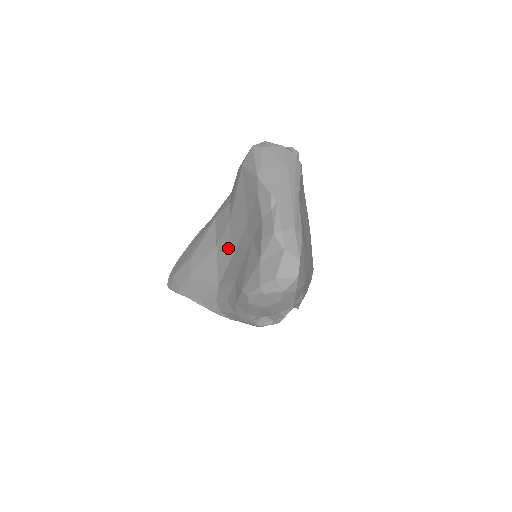
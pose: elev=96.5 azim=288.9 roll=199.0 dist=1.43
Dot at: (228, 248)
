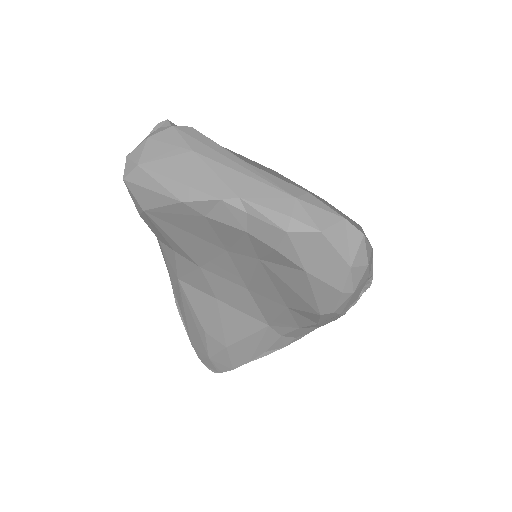
Dot at: (233, 289)
